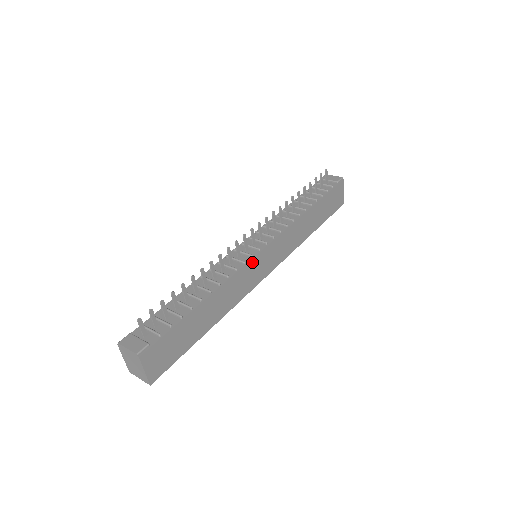
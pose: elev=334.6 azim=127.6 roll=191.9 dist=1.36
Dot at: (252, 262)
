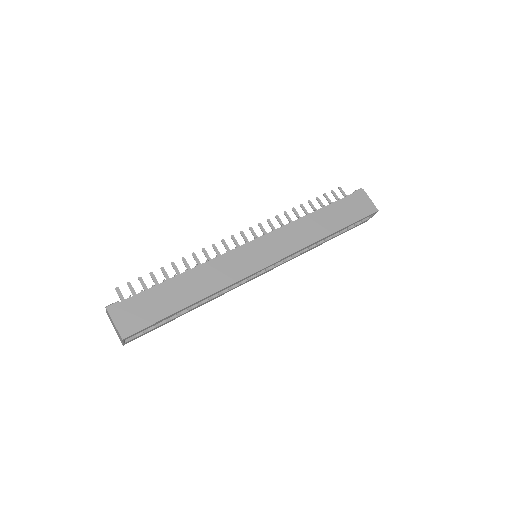
Dot at: (237, 251)
